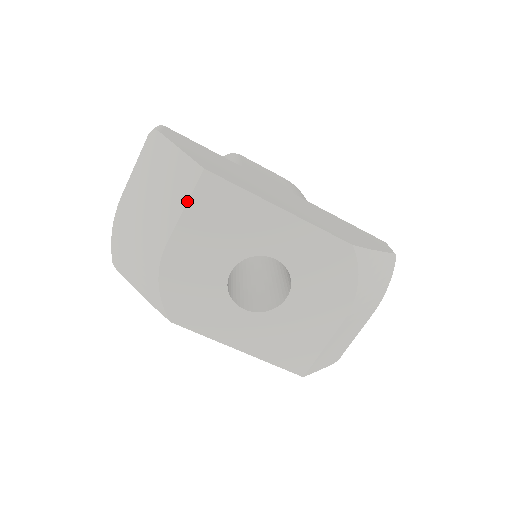
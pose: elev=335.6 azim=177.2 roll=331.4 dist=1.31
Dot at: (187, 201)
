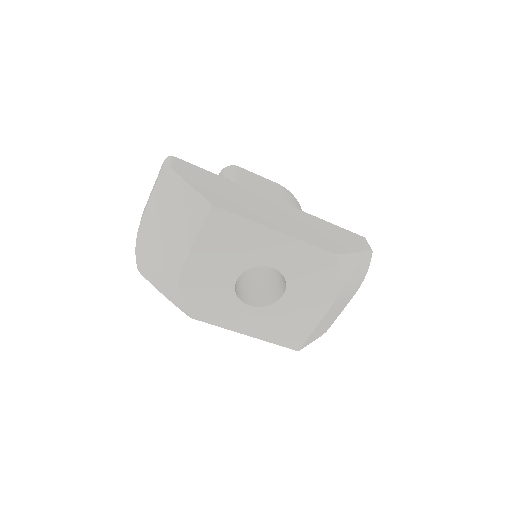
Dot at: (200, 229)
